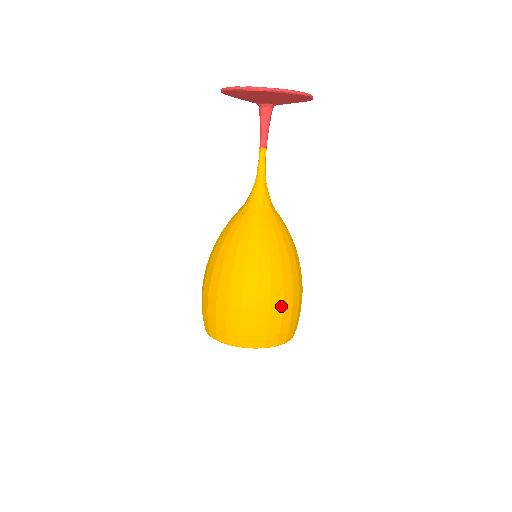
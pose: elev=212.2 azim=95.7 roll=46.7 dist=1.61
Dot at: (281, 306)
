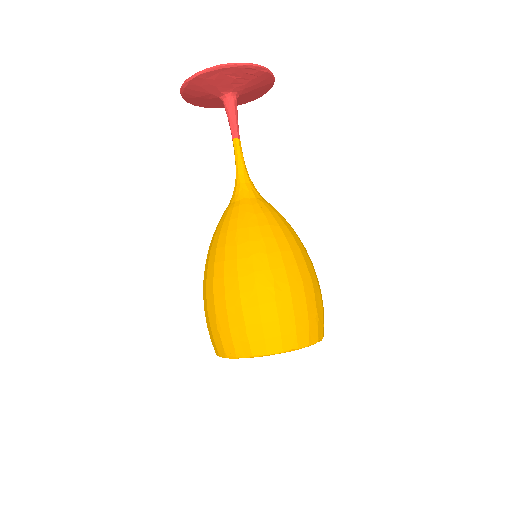
Dot at: (273, 297)
